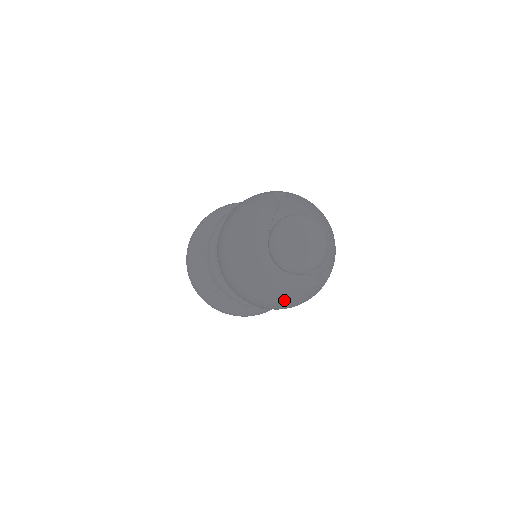
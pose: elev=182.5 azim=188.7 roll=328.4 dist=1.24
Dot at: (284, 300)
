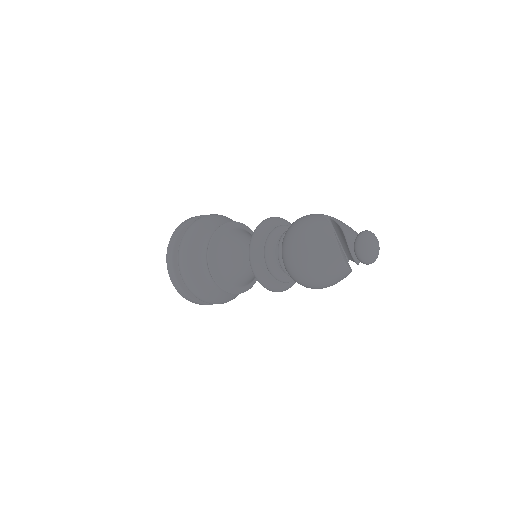
Dot at: (338, 281)
